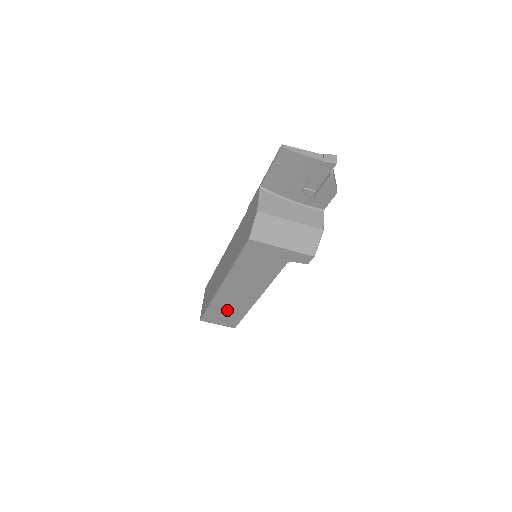
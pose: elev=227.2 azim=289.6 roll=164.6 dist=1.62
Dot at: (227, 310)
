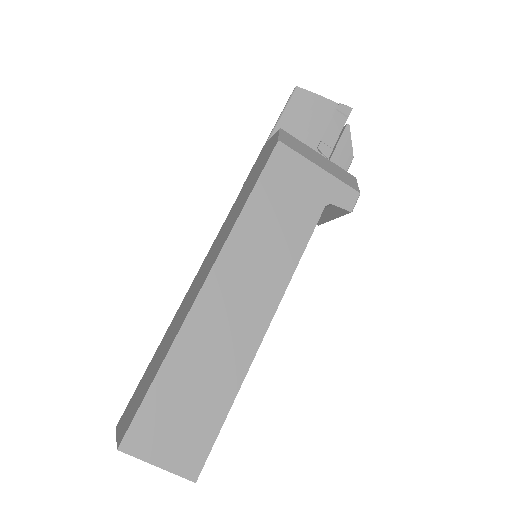
Dot at: (197, 384)
